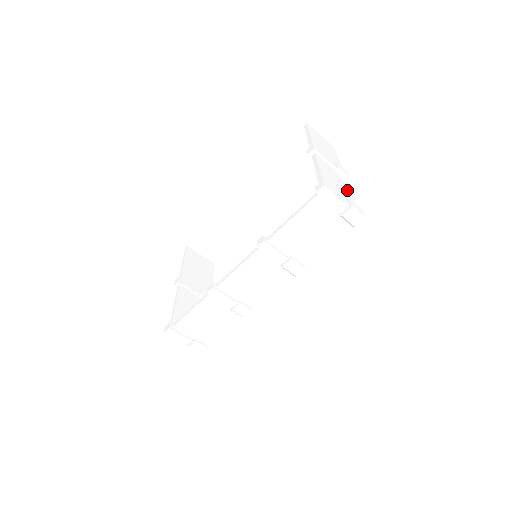
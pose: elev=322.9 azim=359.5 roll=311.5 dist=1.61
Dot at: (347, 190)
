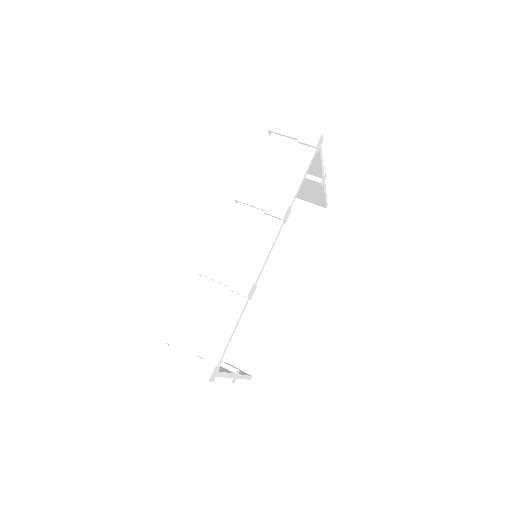
Dot at: occluded
